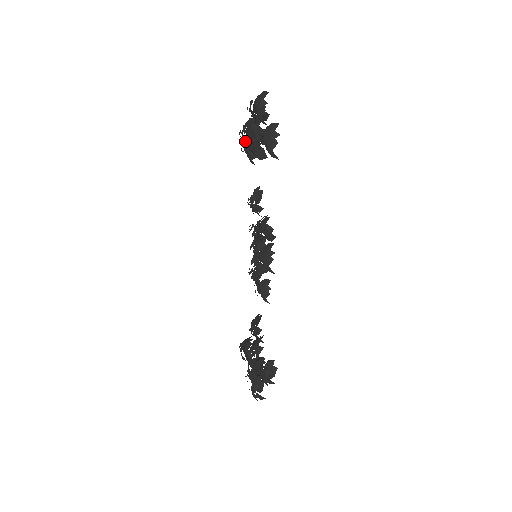
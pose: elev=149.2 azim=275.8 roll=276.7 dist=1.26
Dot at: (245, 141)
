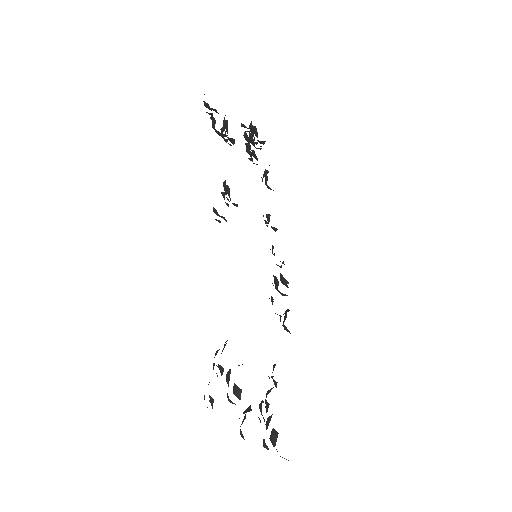
Dot at: occluded
